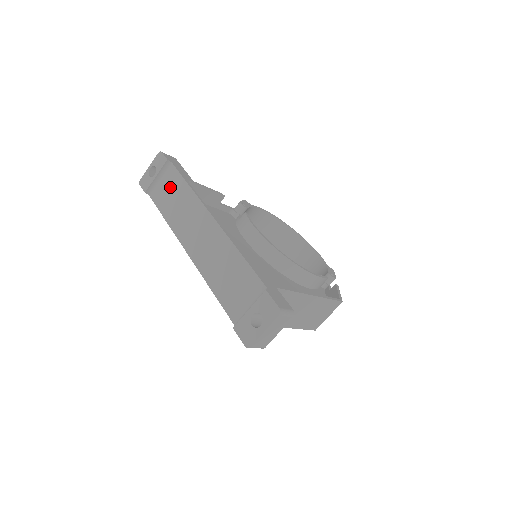
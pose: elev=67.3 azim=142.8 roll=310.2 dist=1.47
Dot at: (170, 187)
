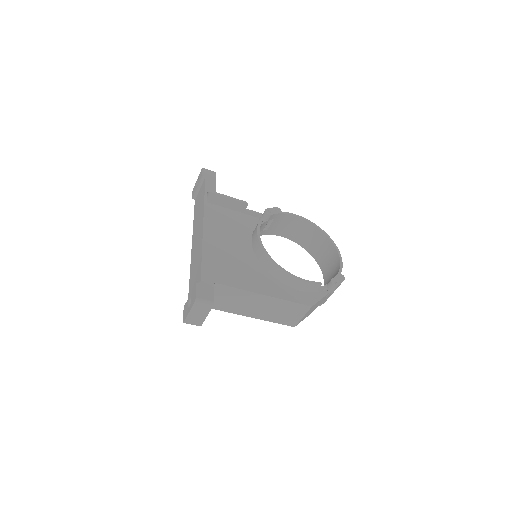
Dot at: (200, 196)
